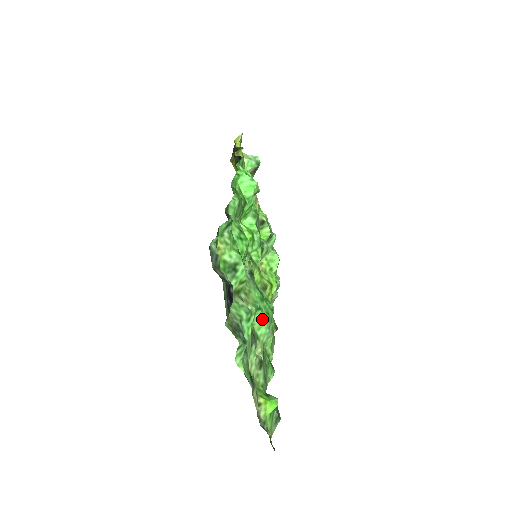
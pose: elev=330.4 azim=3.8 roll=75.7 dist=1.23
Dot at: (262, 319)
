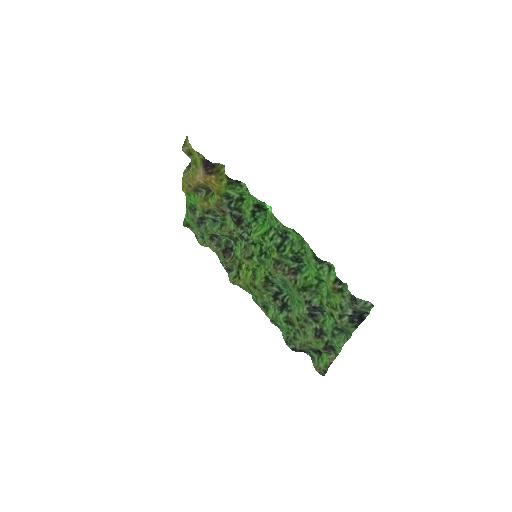
Dot at: occluded
